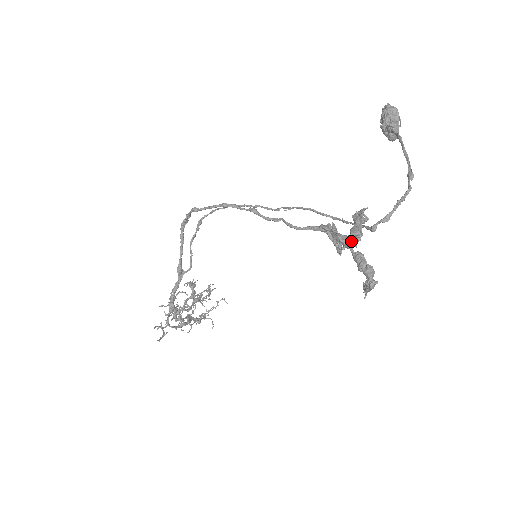
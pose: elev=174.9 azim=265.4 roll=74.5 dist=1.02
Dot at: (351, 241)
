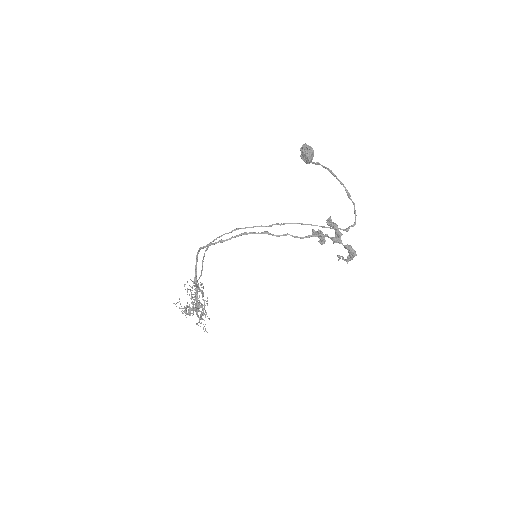
Dot at: occluded
